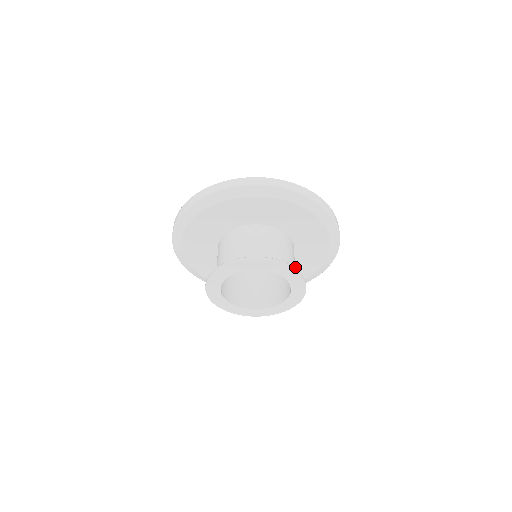
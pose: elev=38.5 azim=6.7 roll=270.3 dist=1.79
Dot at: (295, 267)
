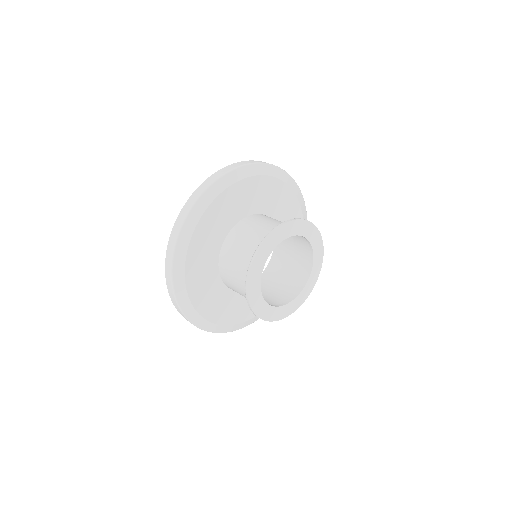
Dot at: occluded
